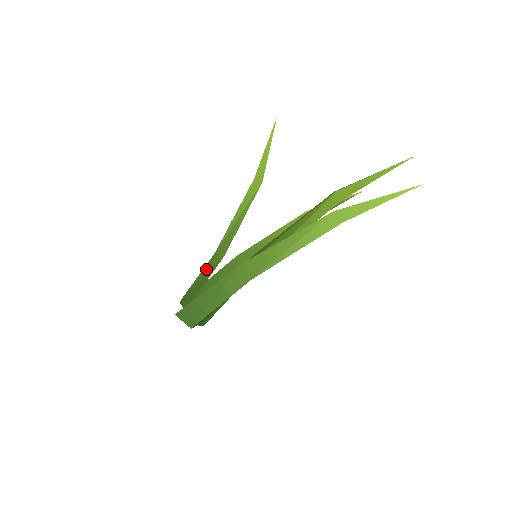
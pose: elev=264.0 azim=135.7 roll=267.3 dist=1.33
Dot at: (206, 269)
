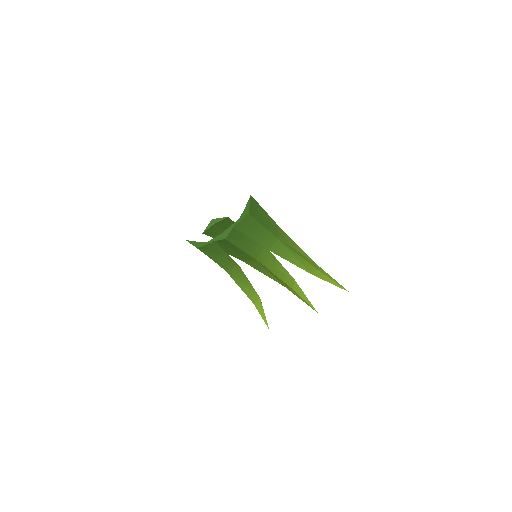
Dot at: occluded
